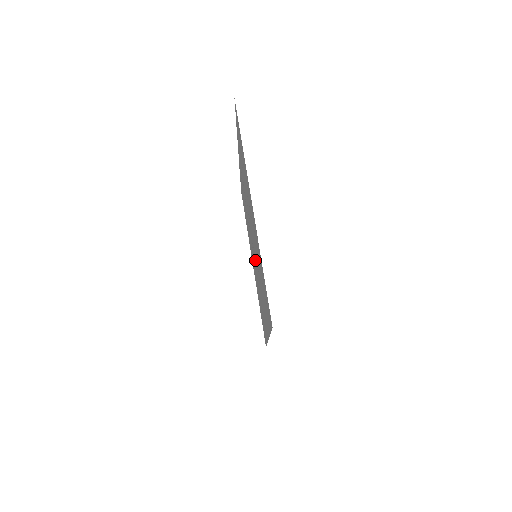
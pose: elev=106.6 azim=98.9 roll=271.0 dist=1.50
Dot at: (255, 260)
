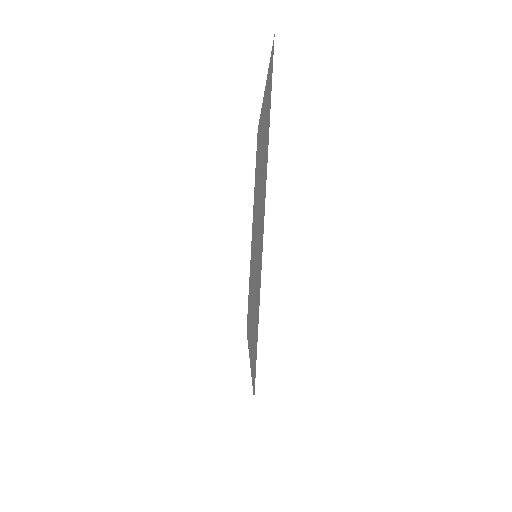
Dot at: (254, 251)
